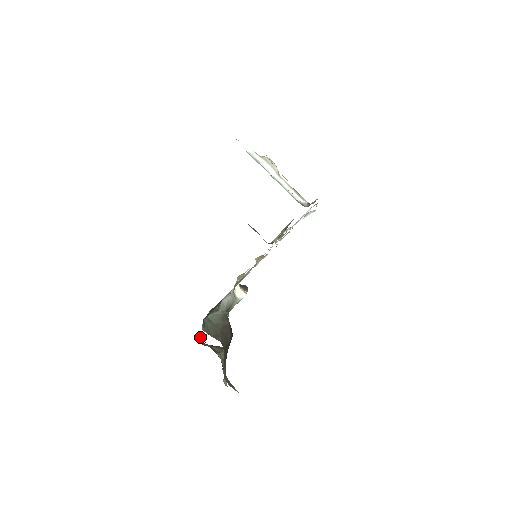
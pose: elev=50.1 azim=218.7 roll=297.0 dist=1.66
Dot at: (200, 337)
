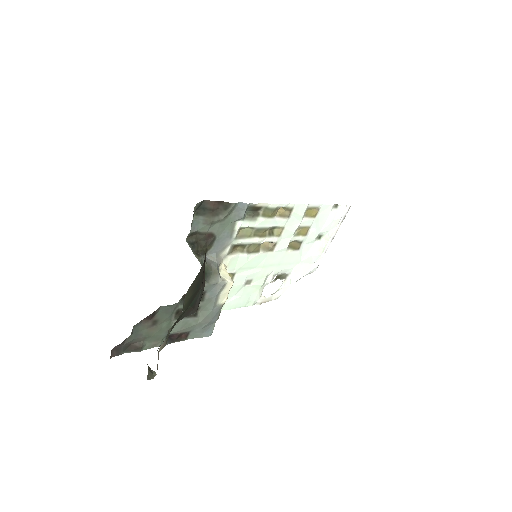
Dot at: (114, 355)
